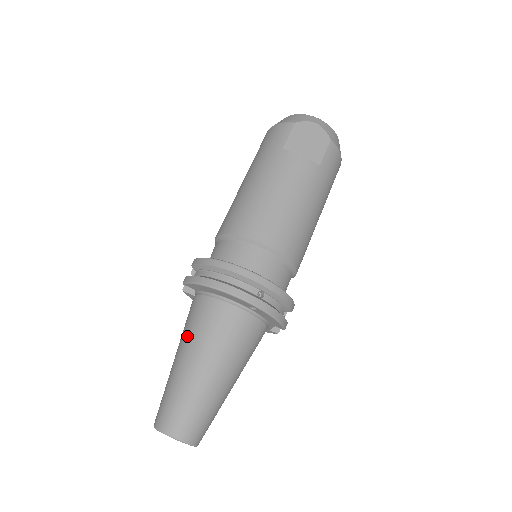
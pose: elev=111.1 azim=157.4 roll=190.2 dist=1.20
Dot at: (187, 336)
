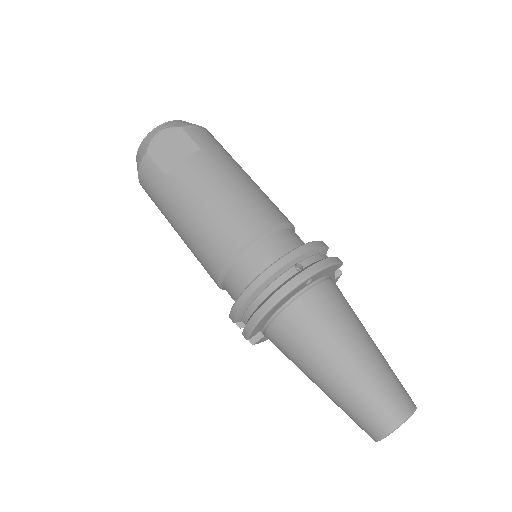
Dot at: (302, 362)
